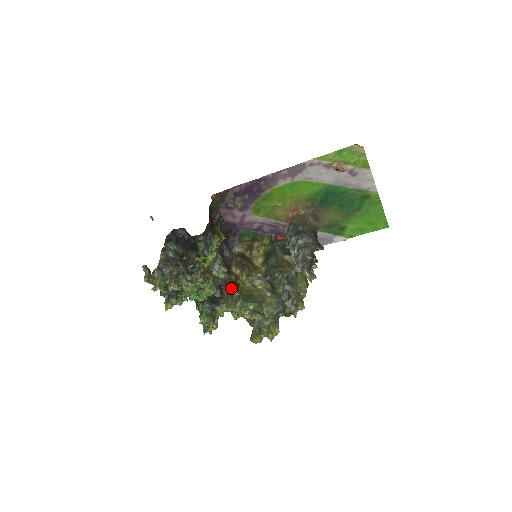
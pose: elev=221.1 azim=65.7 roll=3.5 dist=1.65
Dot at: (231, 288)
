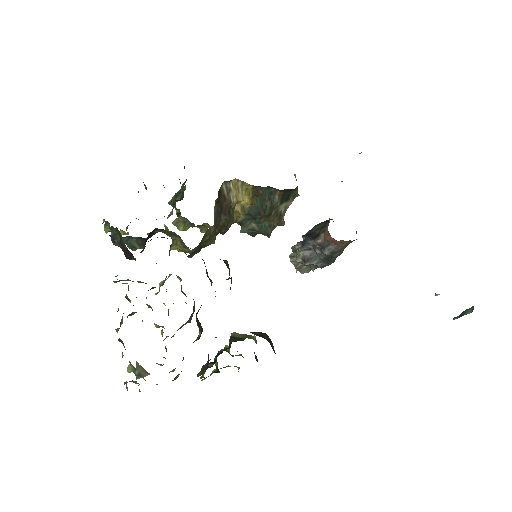
Dot at: (193, 254)
